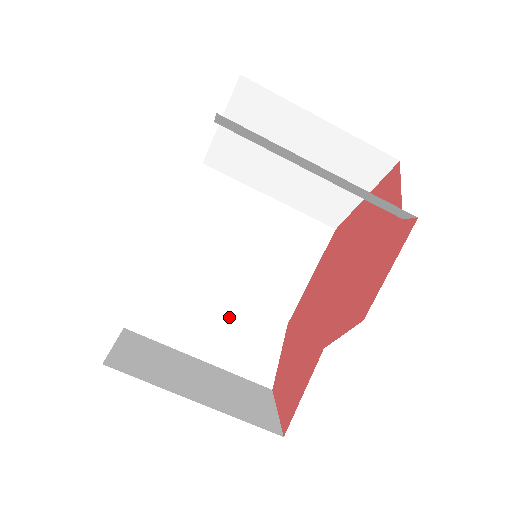
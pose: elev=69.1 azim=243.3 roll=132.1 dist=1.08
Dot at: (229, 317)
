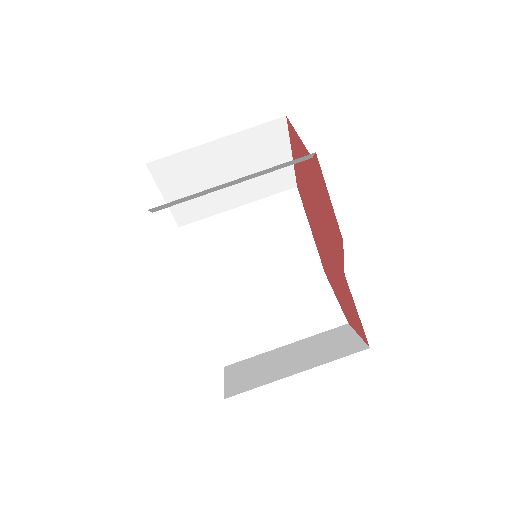
Dot at: (283, 303)
